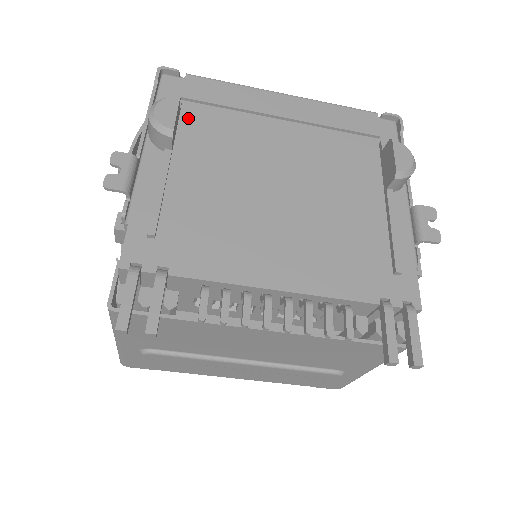
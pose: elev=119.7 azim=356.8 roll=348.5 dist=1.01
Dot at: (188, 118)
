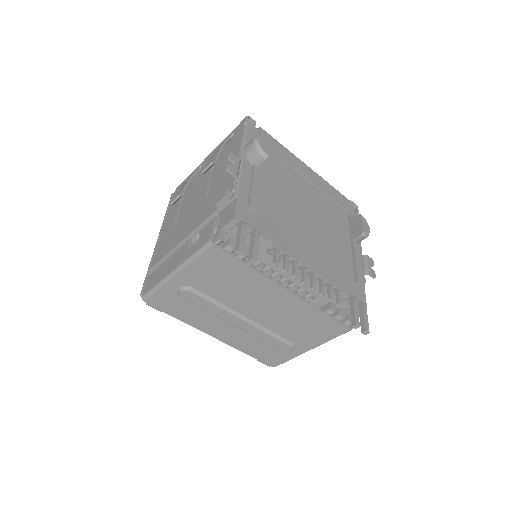
Dot at: occluded
